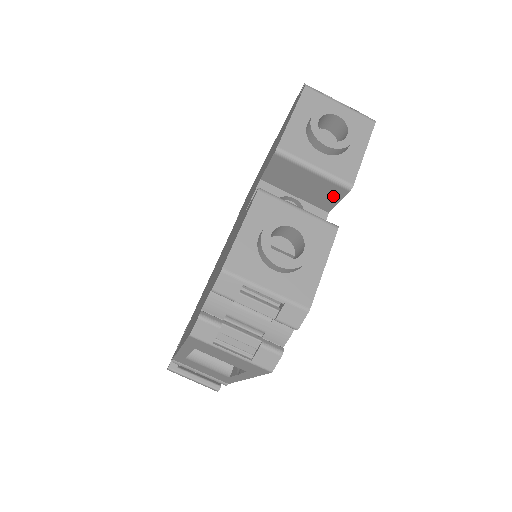
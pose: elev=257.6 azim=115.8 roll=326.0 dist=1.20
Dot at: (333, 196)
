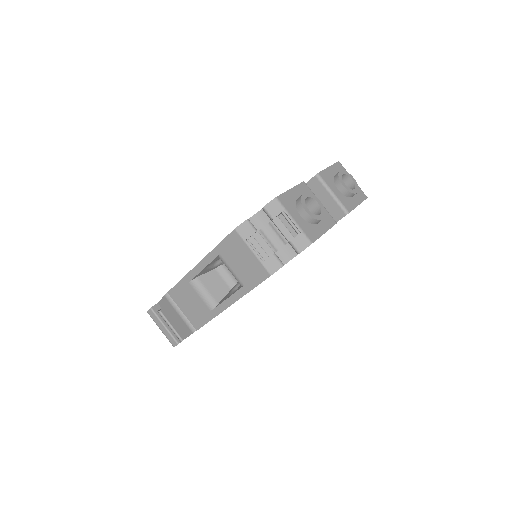
Dot at: (334, 217)
